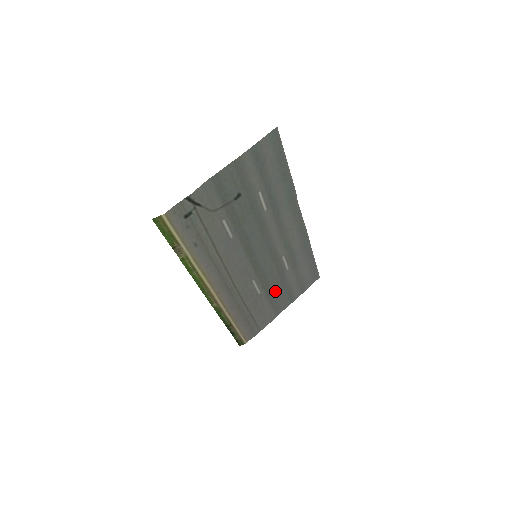
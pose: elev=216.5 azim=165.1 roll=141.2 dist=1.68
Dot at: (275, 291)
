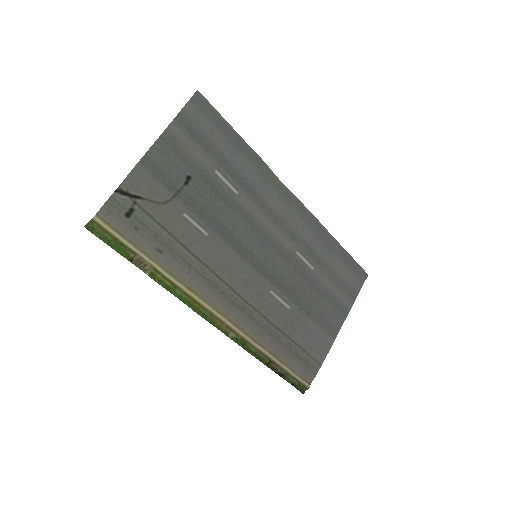
Dot at: (312, 303)
